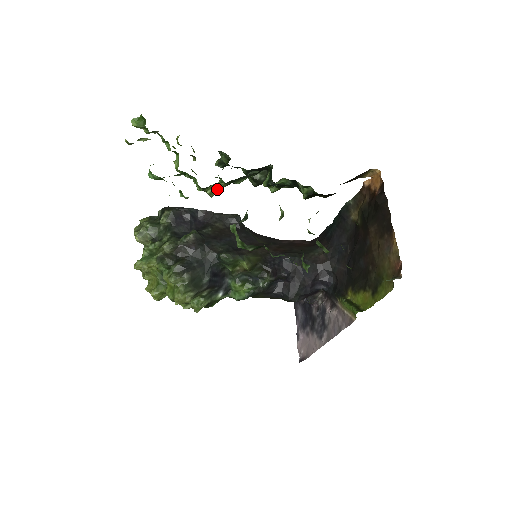
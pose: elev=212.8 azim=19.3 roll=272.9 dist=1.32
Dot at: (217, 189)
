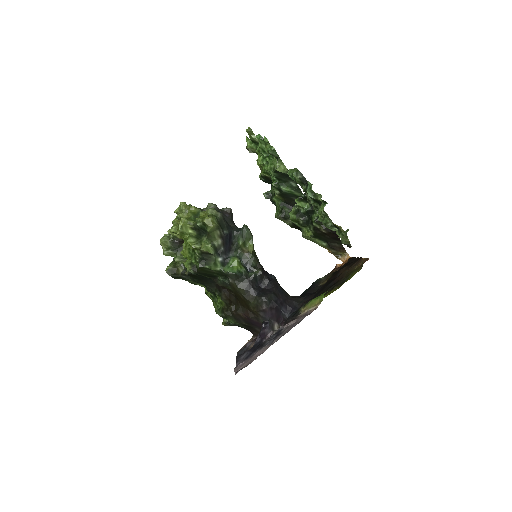
Dot at: (282, 168)
